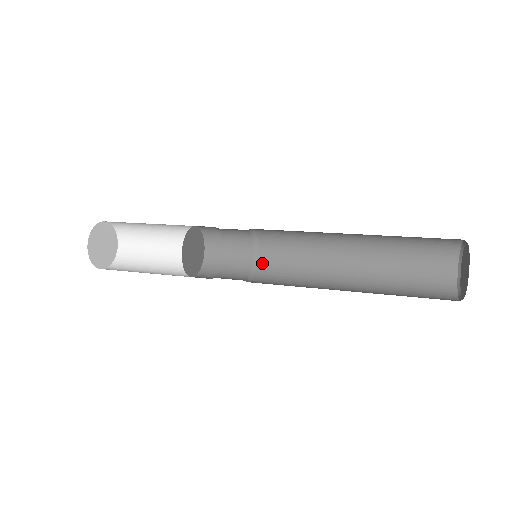
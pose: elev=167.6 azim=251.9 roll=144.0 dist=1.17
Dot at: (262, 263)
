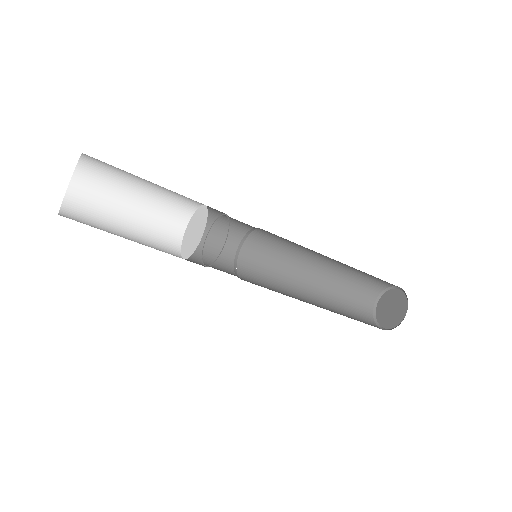
Dot at: (241, 265)
